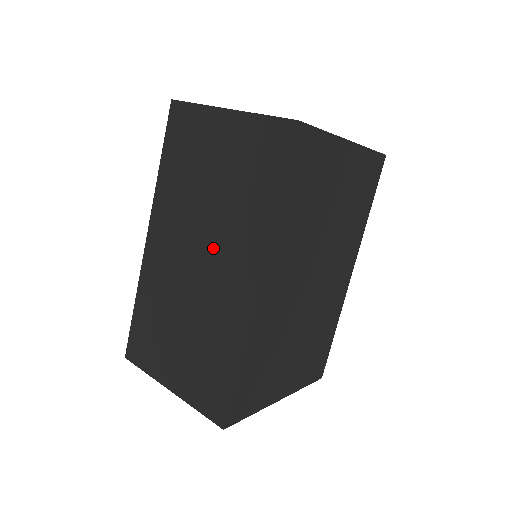
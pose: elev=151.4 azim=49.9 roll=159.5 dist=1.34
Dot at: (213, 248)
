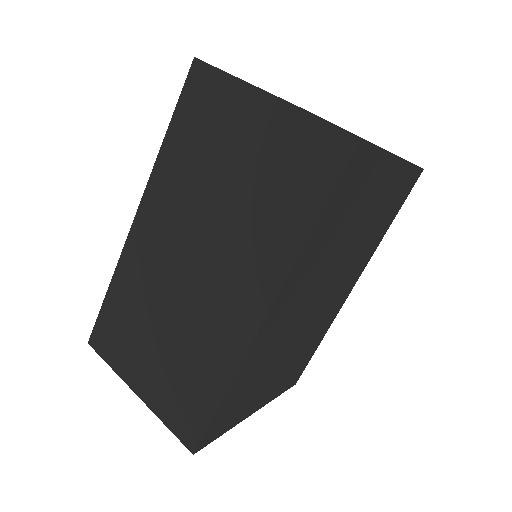
Dot at: (217, 258)
